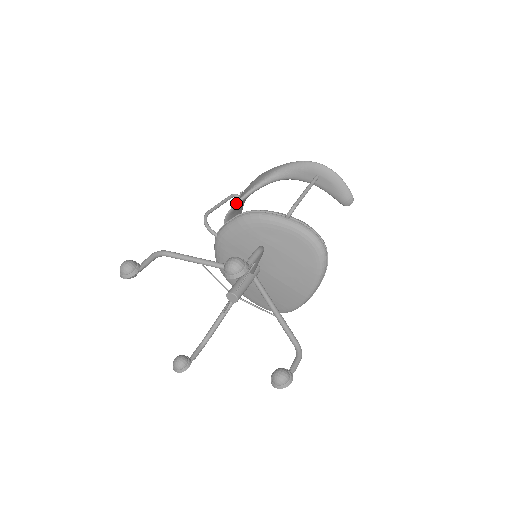
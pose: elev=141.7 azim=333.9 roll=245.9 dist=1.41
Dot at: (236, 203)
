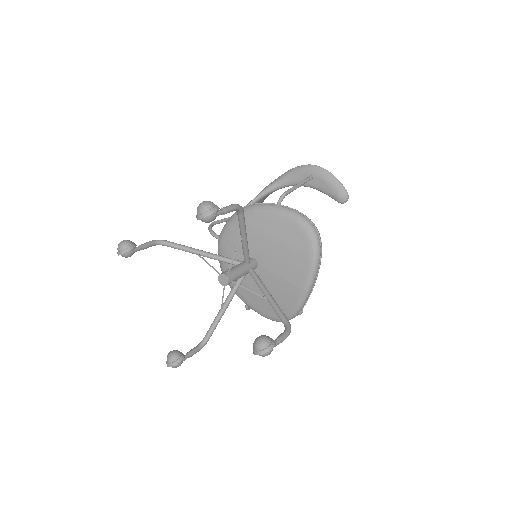
Dot at: occluded
